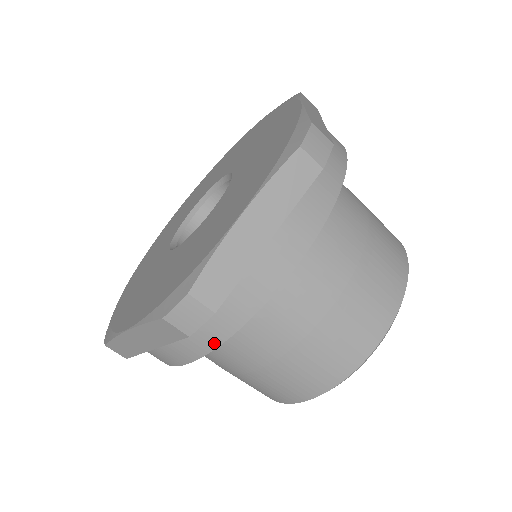
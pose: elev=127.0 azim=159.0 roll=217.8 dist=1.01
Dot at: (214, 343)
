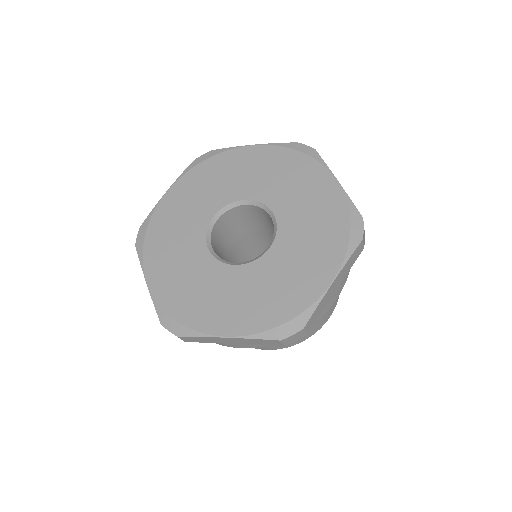
Dot at: occluded
